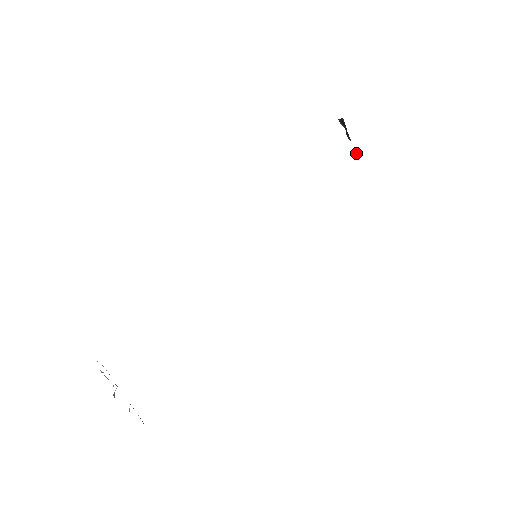
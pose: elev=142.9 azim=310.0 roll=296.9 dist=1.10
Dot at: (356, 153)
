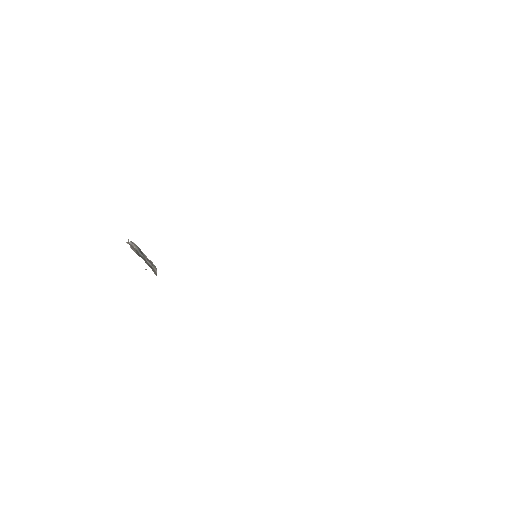
Dot at: occluded
